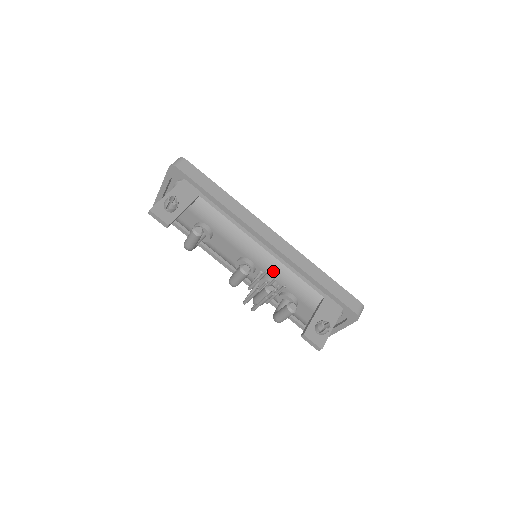
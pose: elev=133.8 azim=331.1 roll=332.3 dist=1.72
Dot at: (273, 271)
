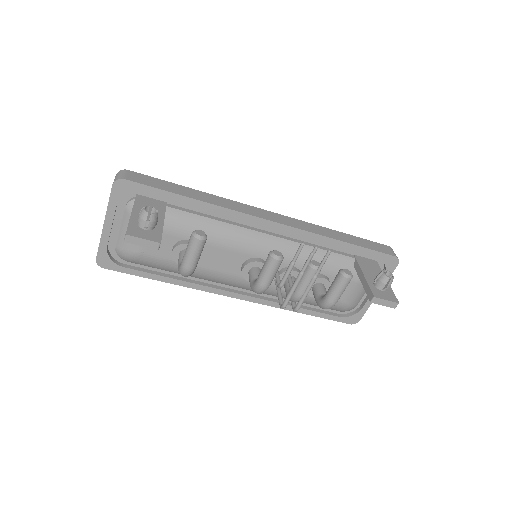
Dot at: (290, 256)
